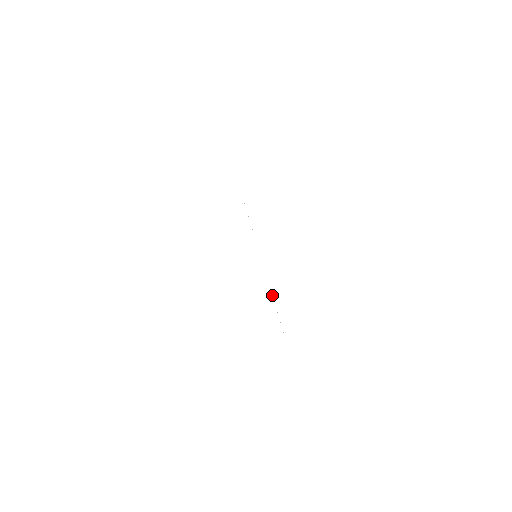
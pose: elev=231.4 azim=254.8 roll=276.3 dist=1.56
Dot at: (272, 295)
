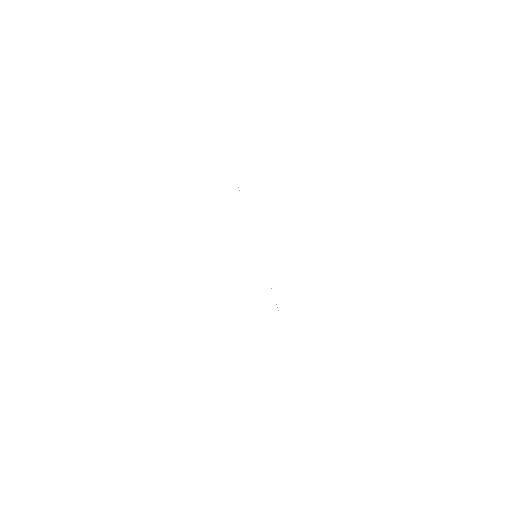
Dot at: occluded
